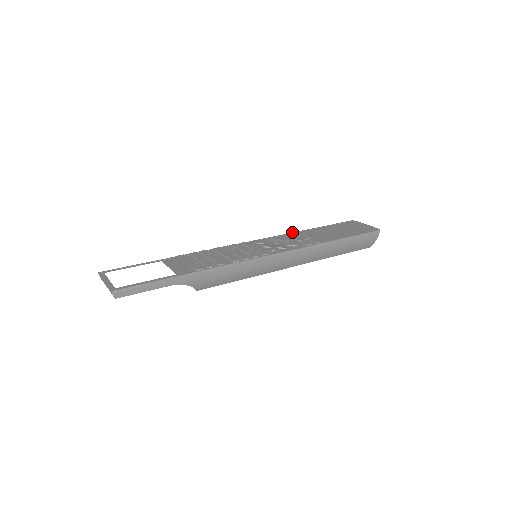
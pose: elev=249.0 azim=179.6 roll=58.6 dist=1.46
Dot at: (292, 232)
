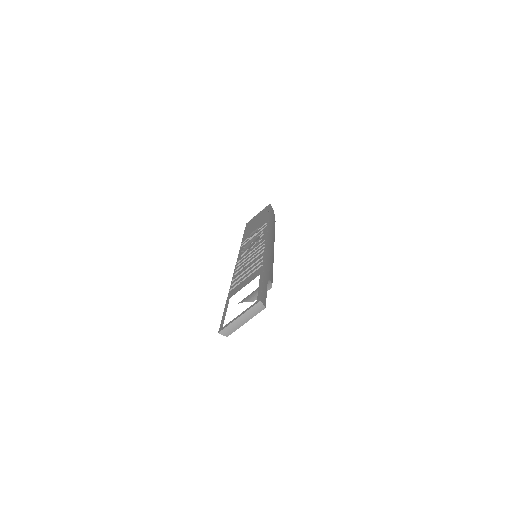
Dot at: (241, 243)
